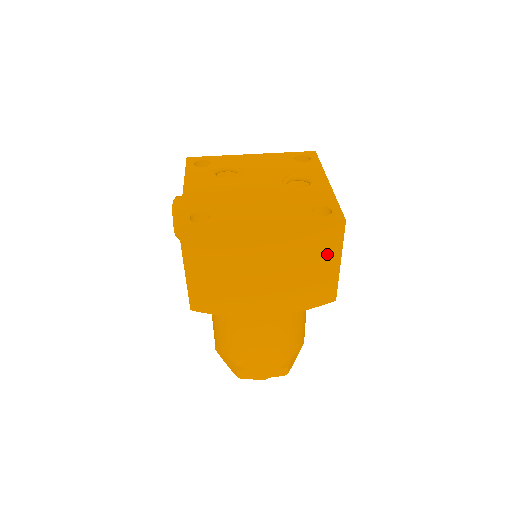
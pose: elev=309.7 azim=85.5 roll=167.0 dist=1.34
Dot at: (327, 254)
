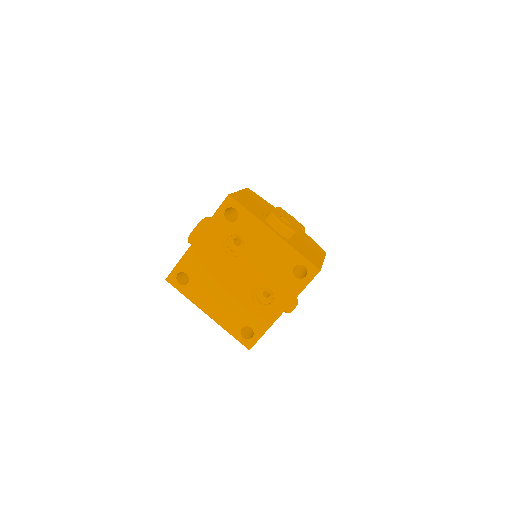
Dot at: occluded
